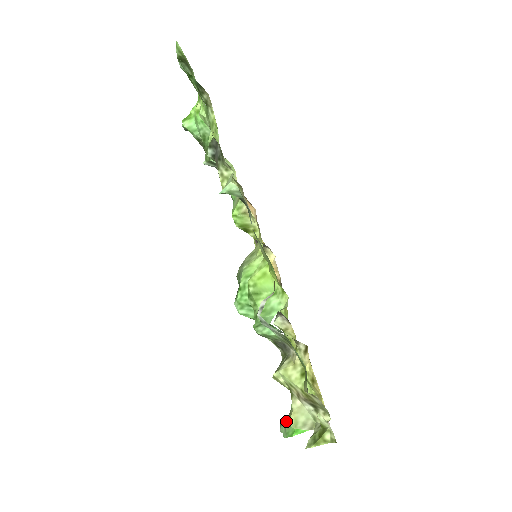
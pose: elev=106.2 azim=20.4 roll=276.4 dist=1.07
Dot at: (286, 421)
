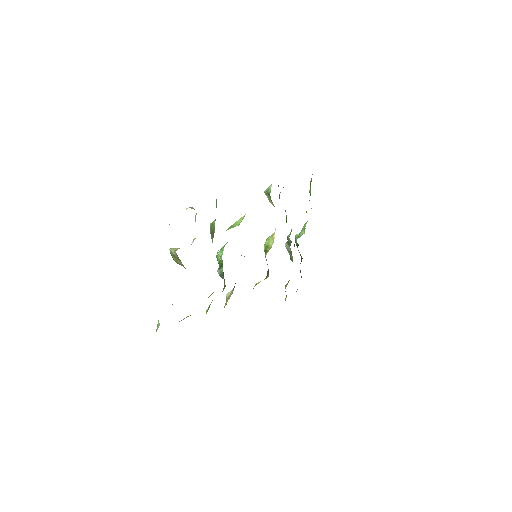
Dot at: occluded
